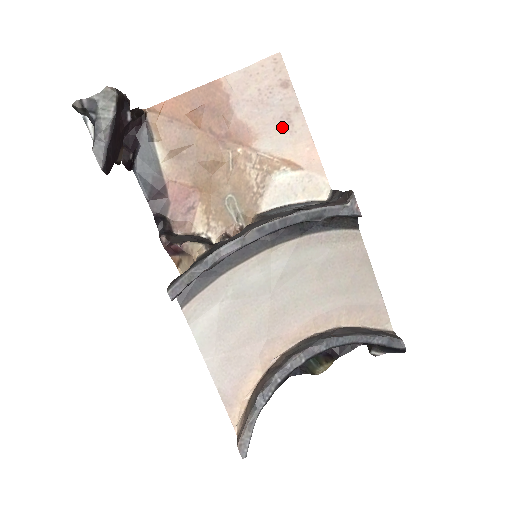
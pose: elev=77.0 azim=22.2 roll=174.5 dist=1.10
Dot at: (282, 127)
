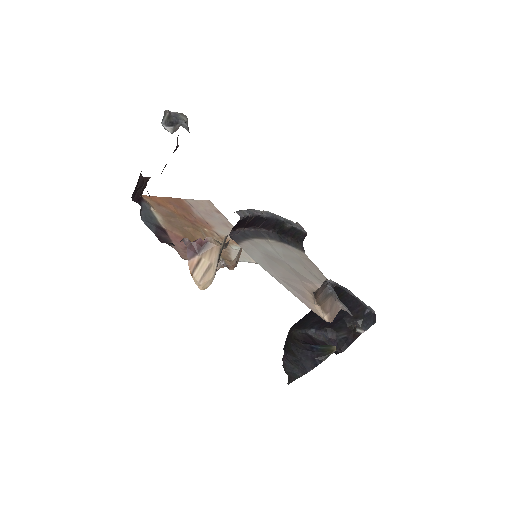
Dot at: (225, 227)
